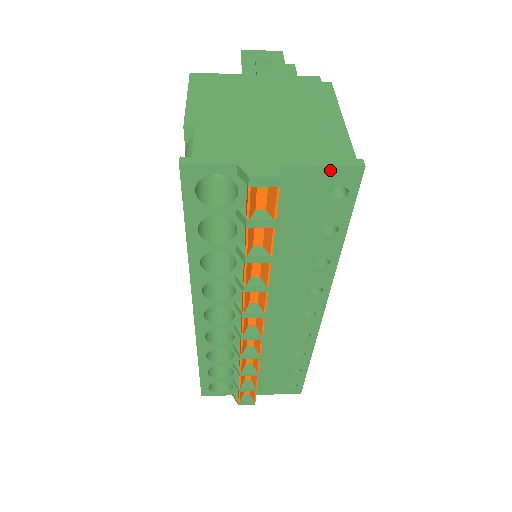
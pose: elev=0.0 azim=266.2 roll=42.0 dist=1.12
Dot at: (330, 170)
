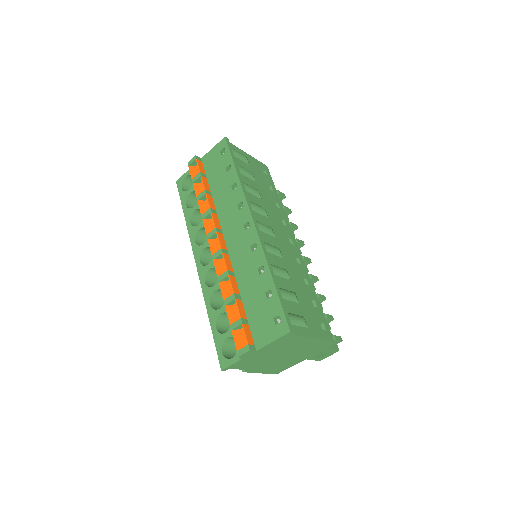
Dot at: (216, 147)
